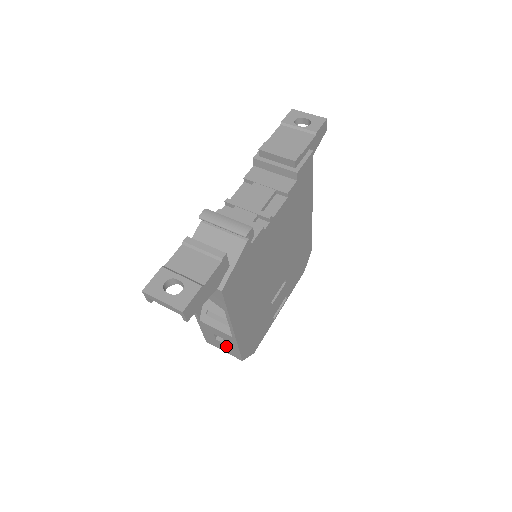
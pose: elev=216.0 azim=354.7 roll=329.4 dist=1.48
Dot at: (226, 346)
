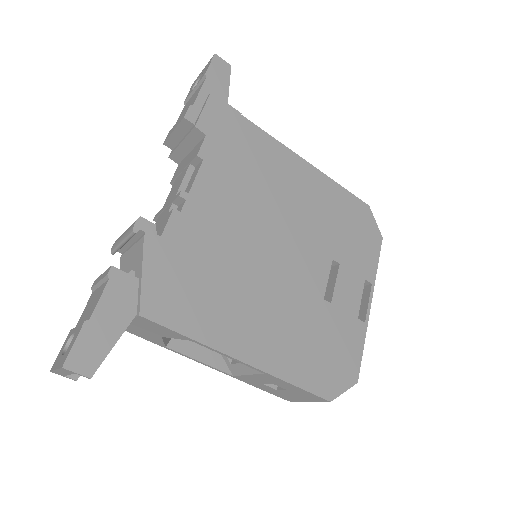
Dot at: (292, 392)
